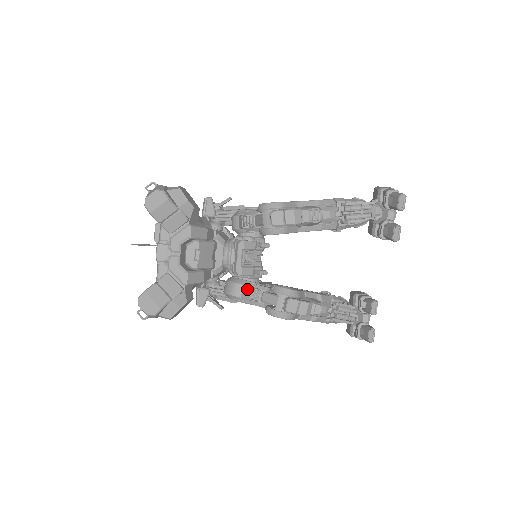
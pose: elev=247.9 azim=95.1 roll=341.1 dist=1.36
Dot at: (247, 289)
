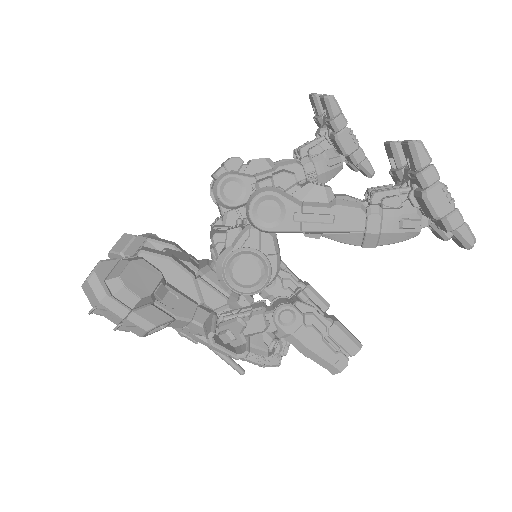
Dot at: occluded
